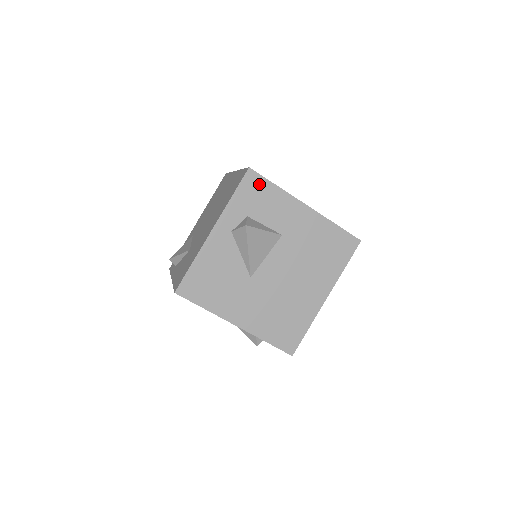
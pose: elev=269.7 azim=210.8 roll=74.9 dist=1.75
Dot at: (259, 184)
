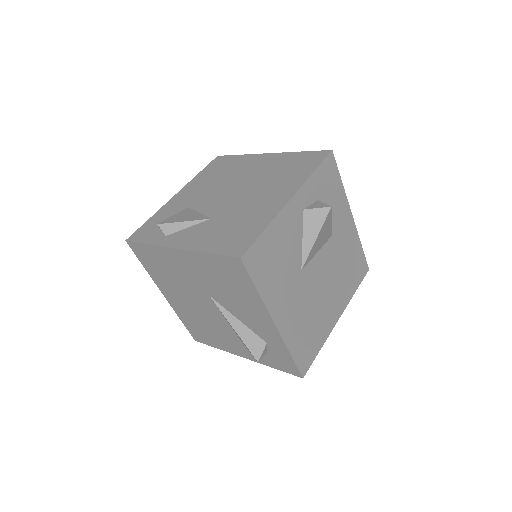
Dot at: (333, 172)
